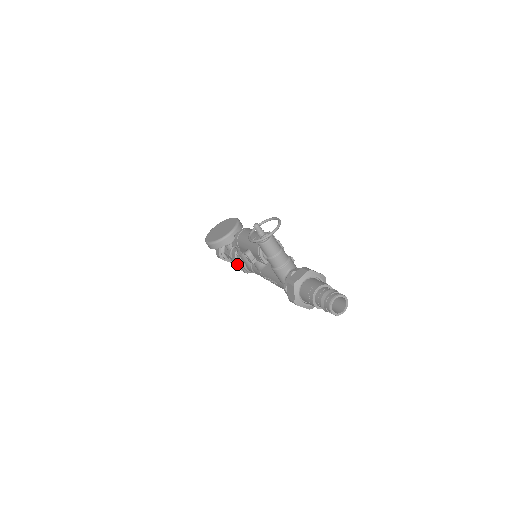
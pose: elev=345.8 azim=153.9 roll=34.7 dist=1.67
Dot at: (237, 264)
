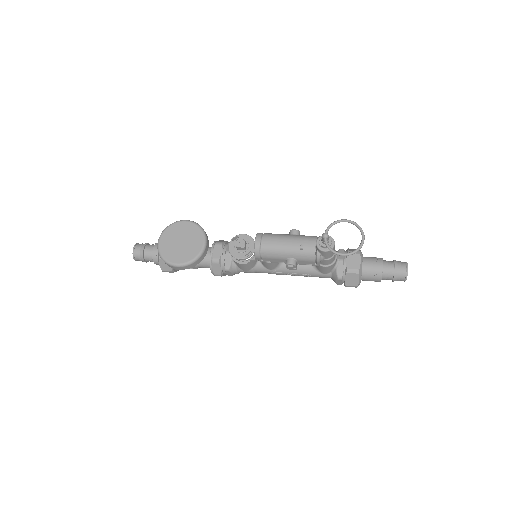
Dot at: (222, 272)
